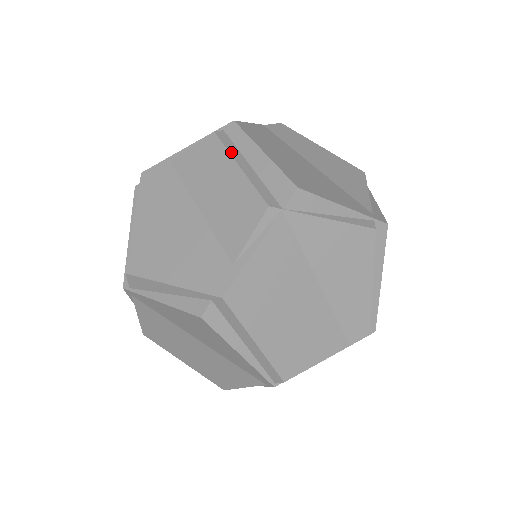
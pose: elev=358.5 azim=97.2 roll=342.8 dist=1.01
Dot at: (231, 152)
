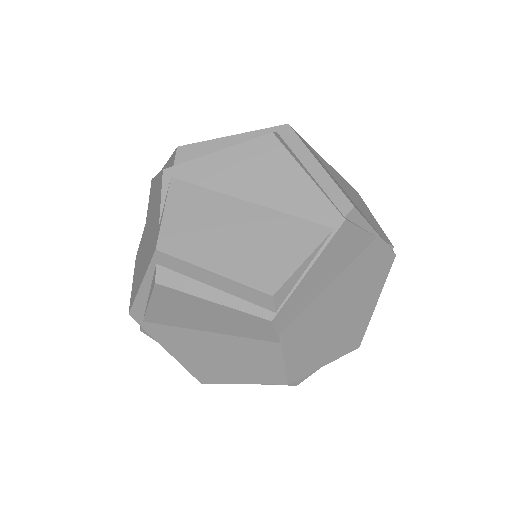
Dot at: occluded
